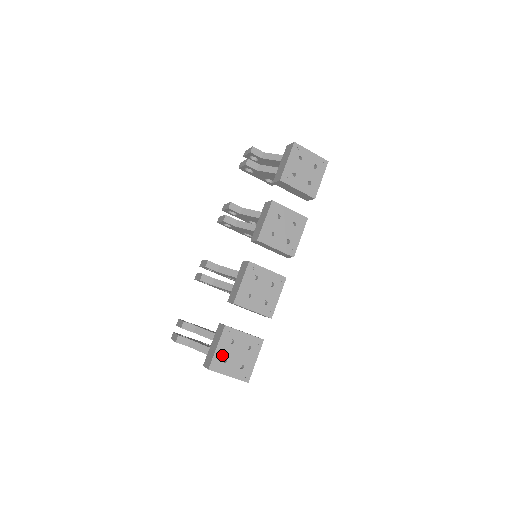
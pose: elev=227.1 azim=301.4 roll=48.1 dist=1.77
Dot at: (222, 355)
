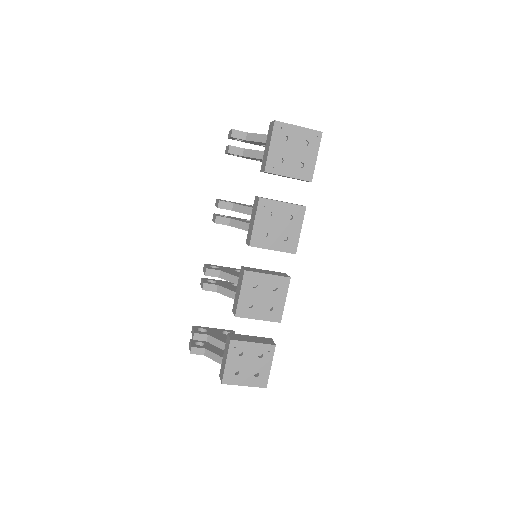
Dot at: (233, 368)
